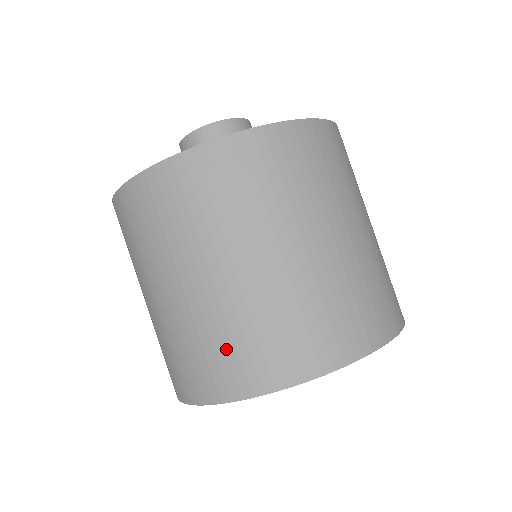
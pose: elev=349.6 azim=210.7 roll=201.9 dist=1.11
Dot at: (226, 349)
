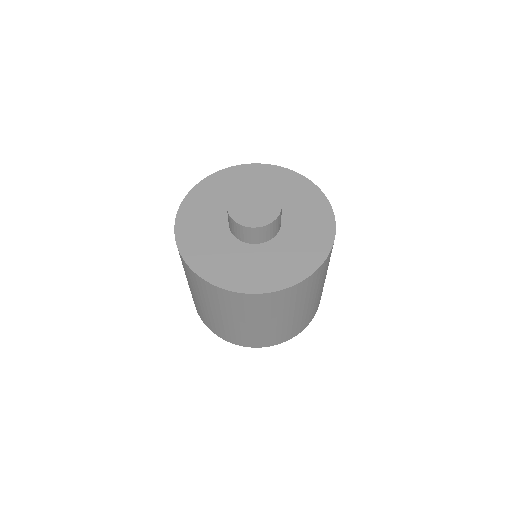
Dot at: (220, 329)
